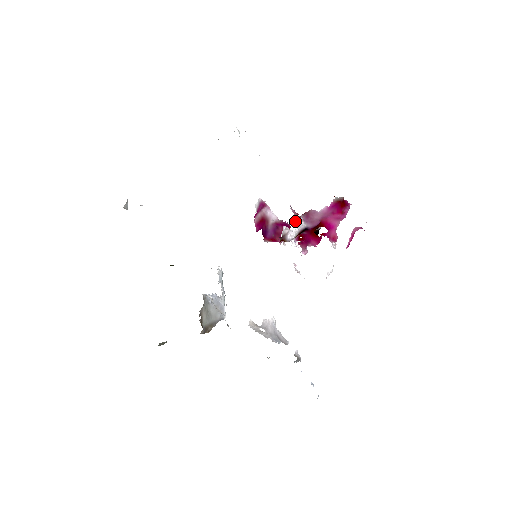
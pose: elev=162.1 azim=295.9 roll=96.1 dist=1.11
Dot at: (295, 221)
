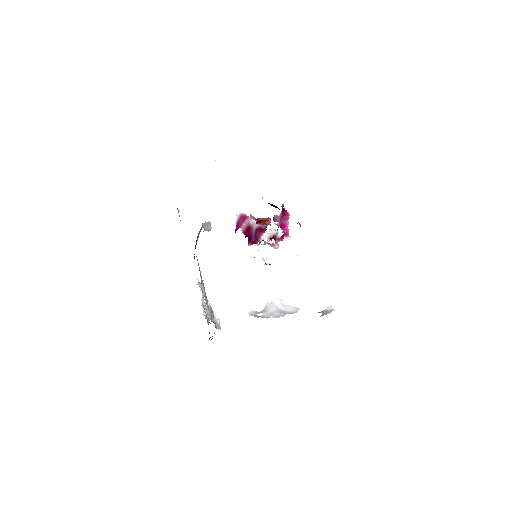
Dot at: (278, 223)
